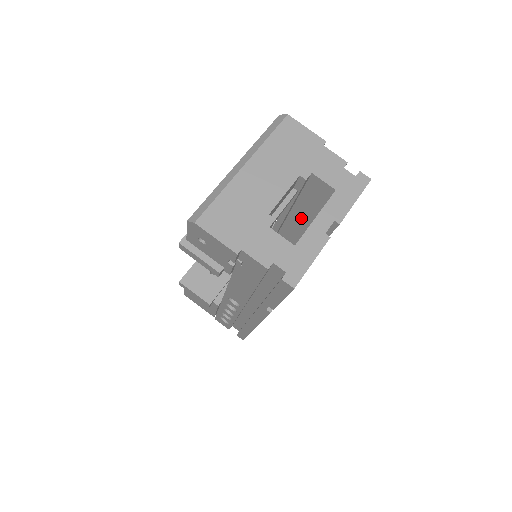
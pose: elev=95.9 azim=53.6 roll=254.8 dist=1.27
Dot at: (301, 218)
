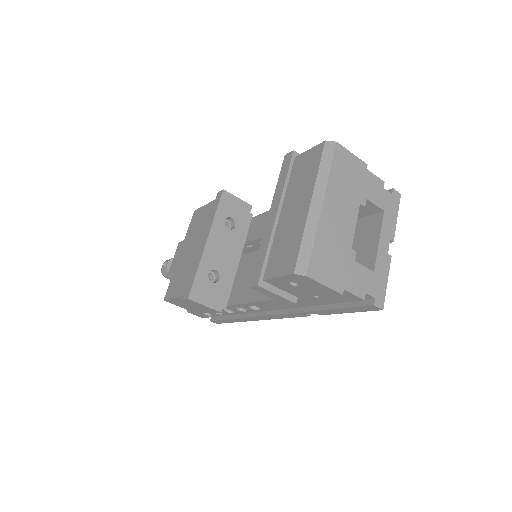
Dot at: occluded
